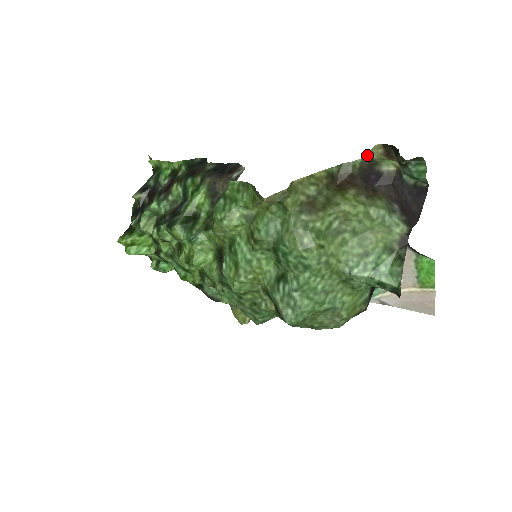
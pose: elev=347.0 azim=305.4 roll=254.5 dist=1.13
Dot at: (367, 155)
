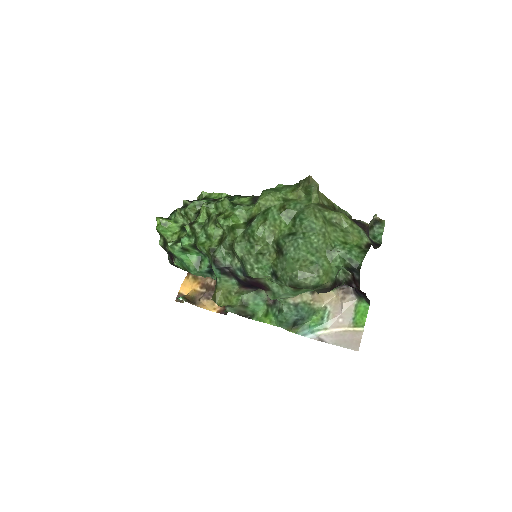
Dot at: occluded
